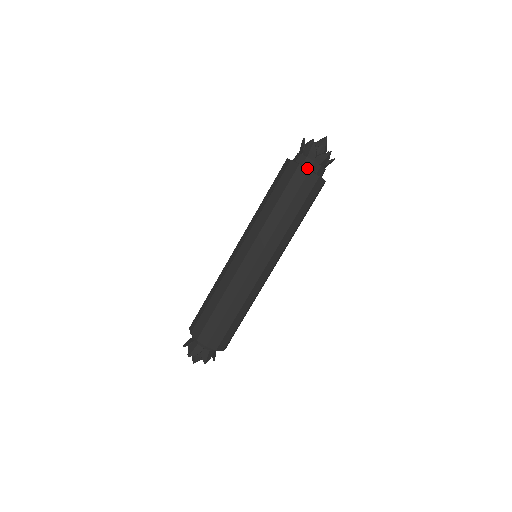
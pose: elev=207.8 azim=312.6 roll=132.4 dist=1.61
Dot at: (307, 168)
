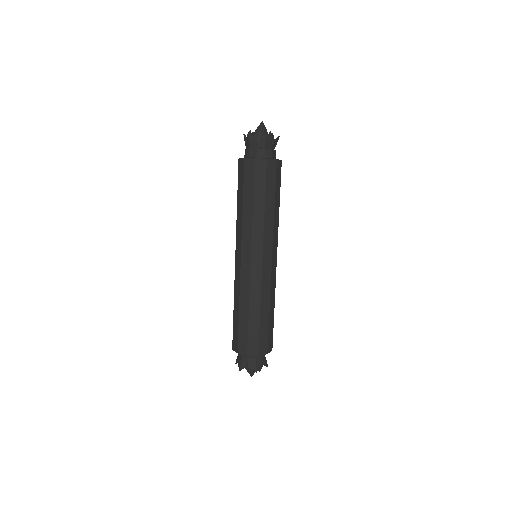
Dot at: (253, 158)
